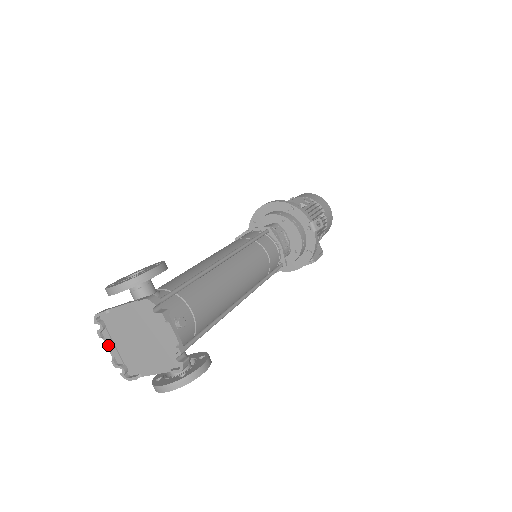
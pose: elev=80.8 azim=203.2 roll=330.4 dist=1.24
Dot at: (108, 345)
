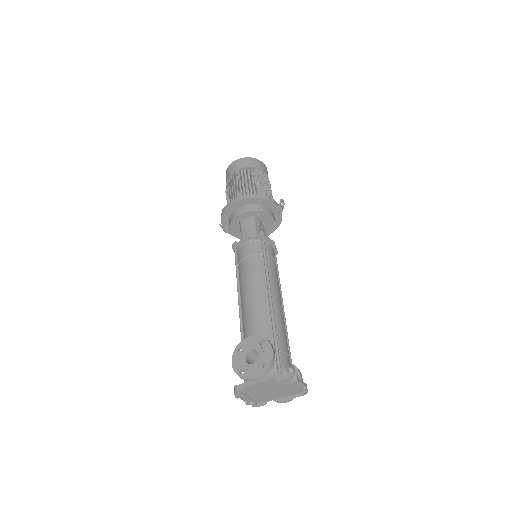
Dot at: (242, 398)
